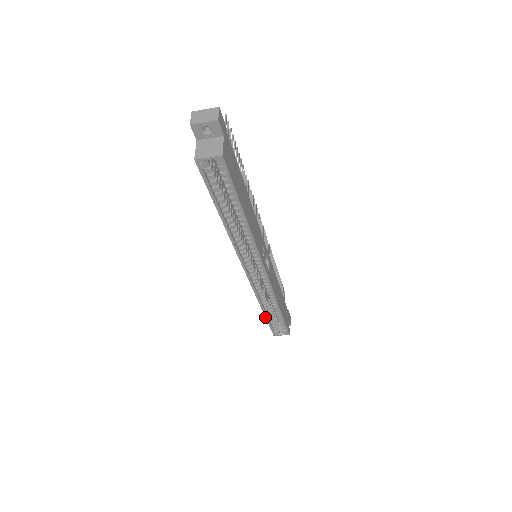
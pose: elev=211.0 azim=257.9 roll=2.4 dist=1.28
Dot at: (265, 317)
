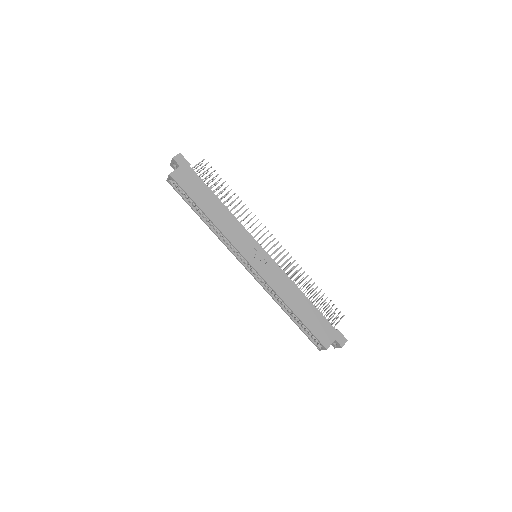
Dot at: (293, 321)
